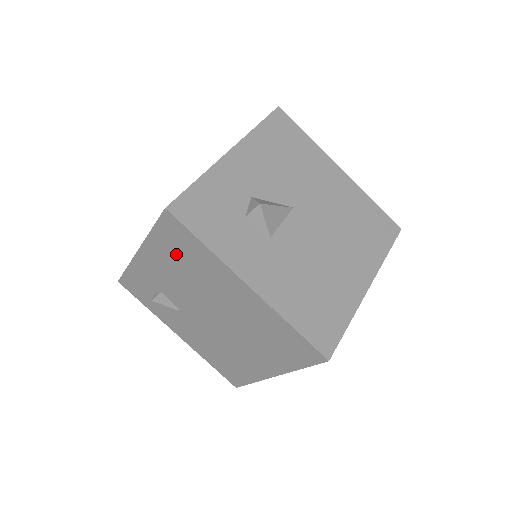
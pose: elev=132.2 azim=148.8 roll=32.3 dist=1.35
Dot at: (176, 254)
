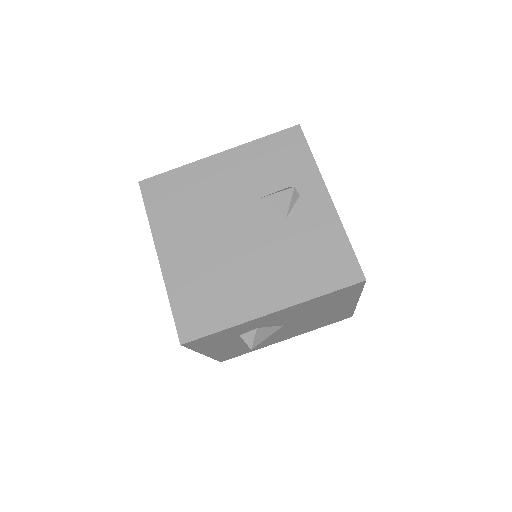
Dot at: occluded
